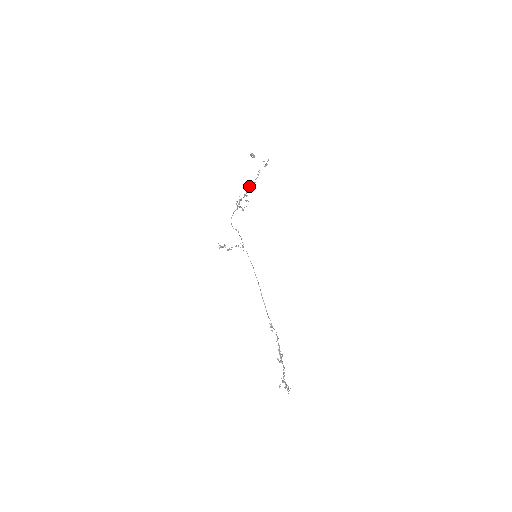
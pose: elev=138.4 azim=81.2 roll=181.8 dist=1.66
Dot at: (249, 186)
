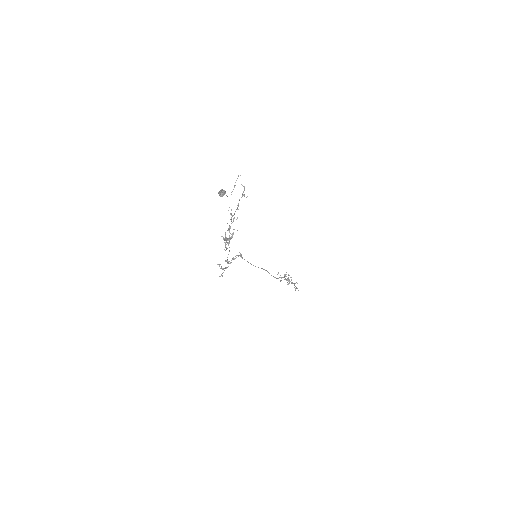
Dot at: occluded
